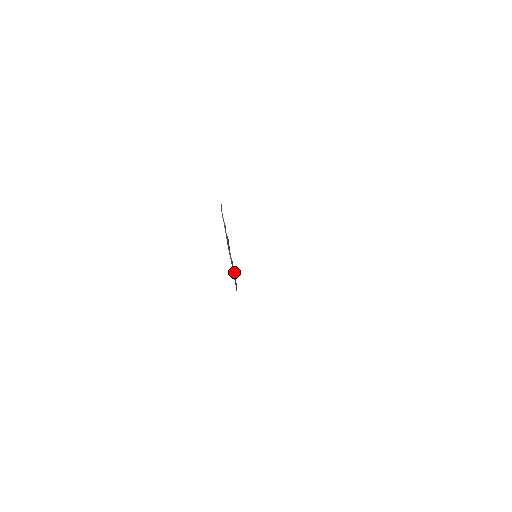
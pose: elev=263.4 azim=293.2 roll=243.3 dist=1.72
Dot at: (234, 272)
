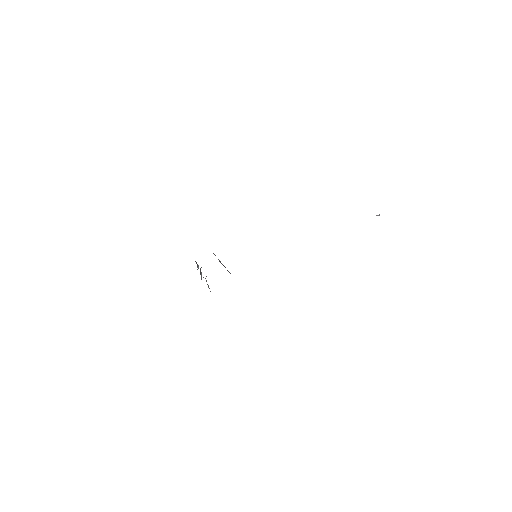
Dot at: occluded
